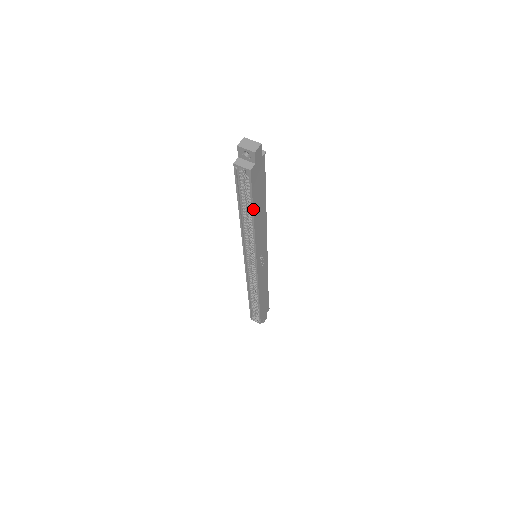
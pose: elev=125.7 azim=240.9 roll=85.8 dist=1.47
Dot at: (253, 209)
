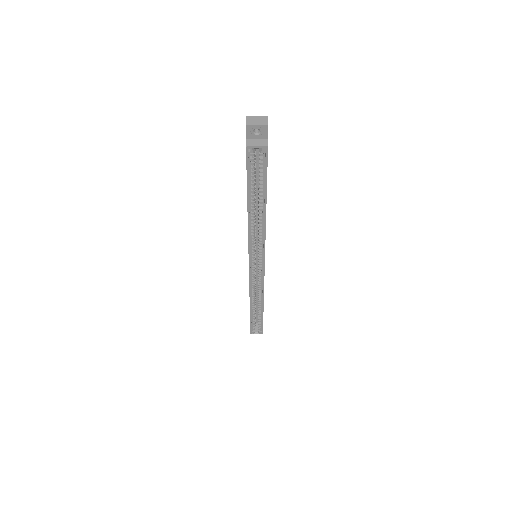
Dot at: (266, 194)
